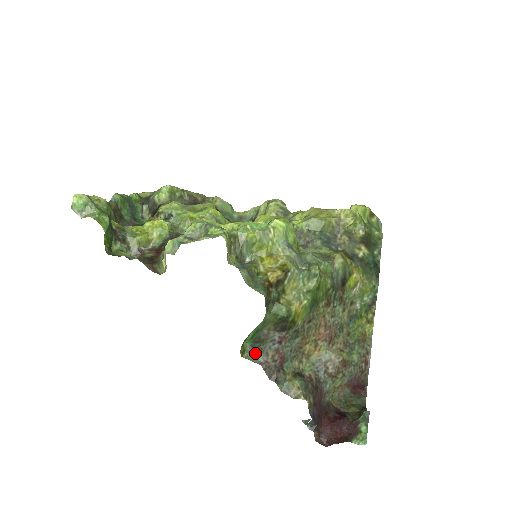
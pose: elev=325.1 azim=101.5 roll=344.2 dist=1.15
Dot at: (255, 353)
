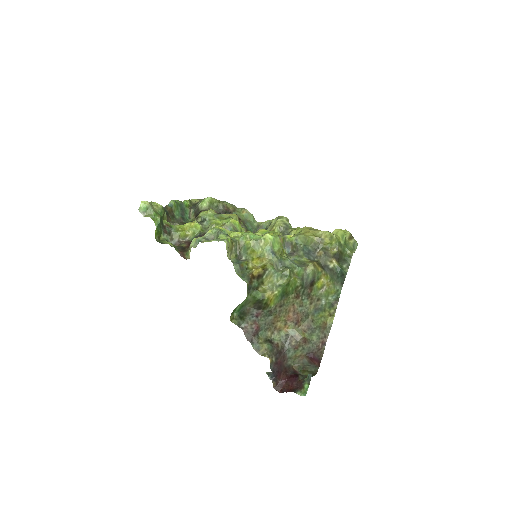
Dot at: (240, 321)
